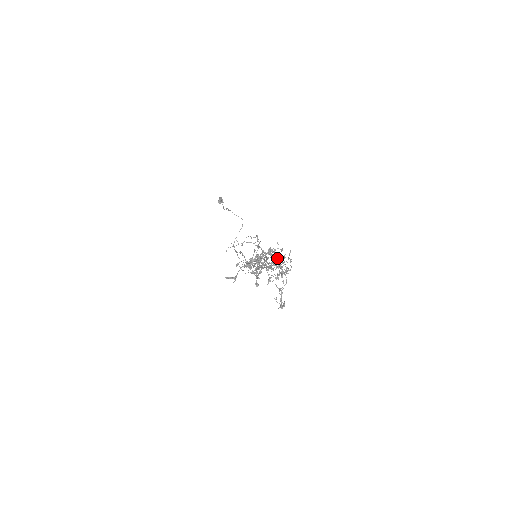
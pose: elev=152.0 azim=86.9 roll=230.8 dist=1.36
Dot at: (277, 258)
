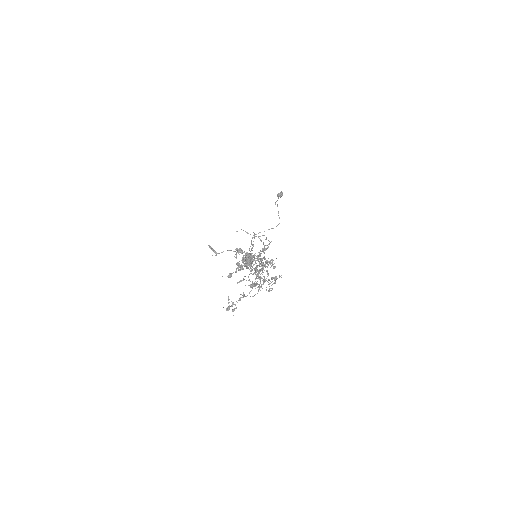
Dot at: occluded
